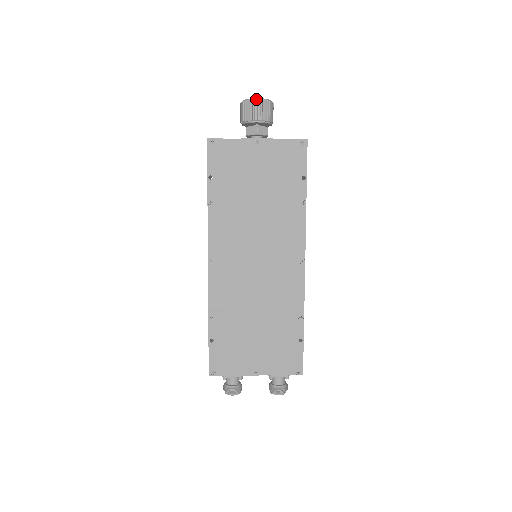
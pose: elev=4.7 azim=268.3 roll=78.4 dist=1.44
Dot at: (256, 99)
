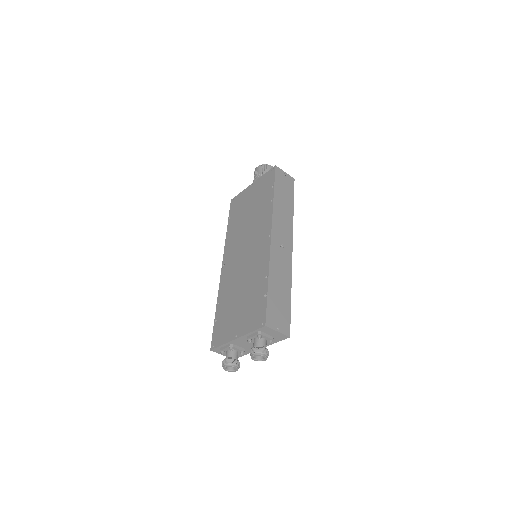
Dot at: (257, 167)
